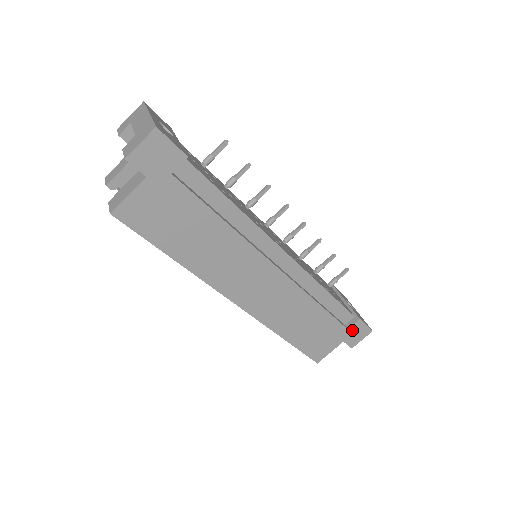
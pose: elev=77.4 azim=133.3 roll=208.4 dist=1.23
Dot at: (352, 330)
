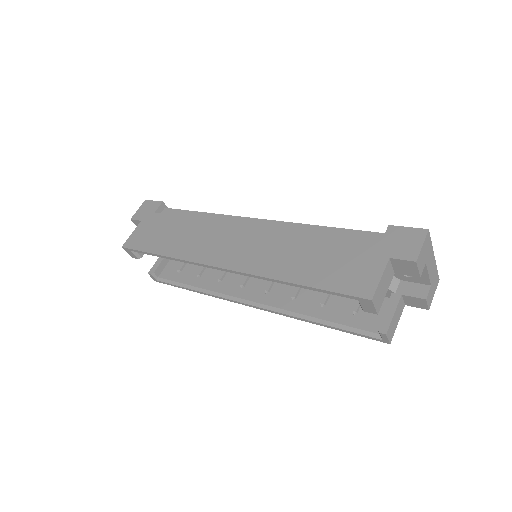
Dot at: (390, 241)
